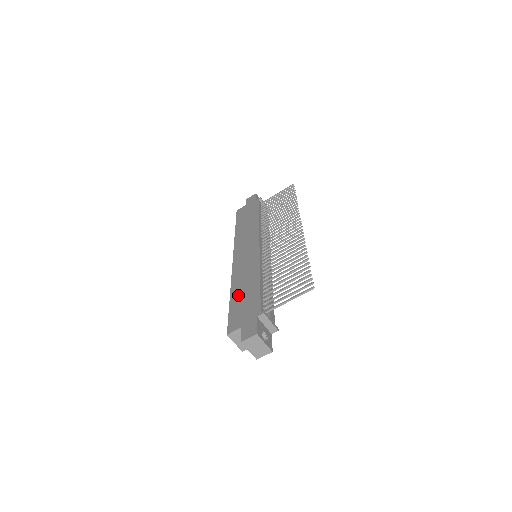
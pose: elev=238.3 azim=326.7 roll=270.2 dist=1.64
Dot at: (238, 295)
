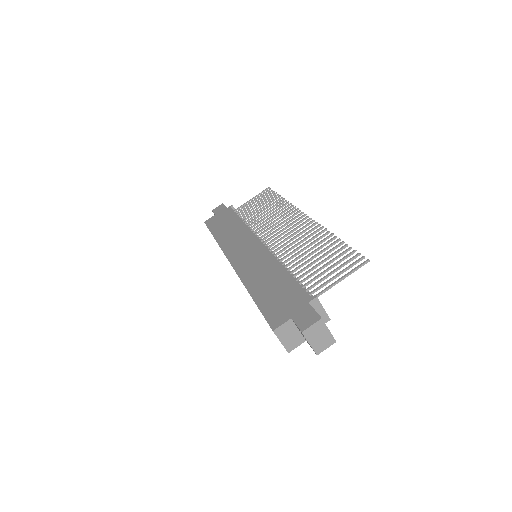
Dot at: (263, 290)
